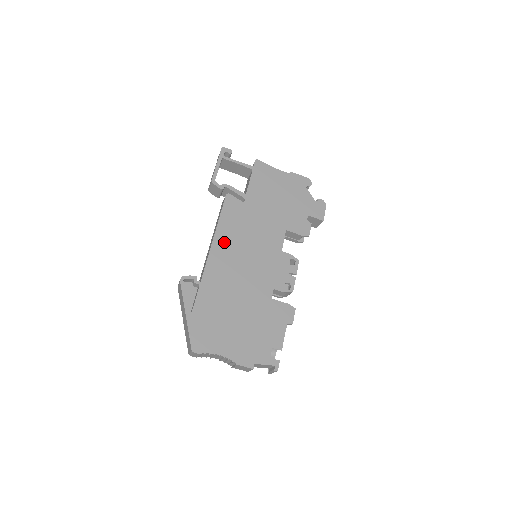
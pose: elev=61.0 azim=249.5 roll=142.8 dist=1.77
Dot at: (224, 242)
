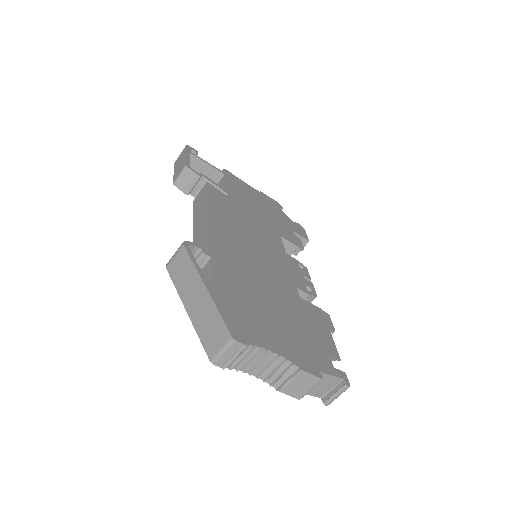
Dot at: (222, 223)
